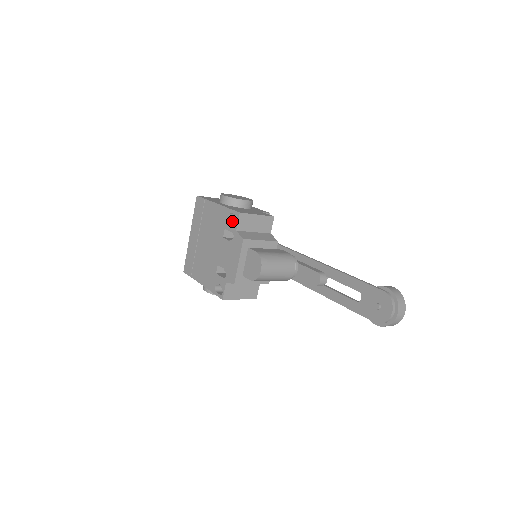
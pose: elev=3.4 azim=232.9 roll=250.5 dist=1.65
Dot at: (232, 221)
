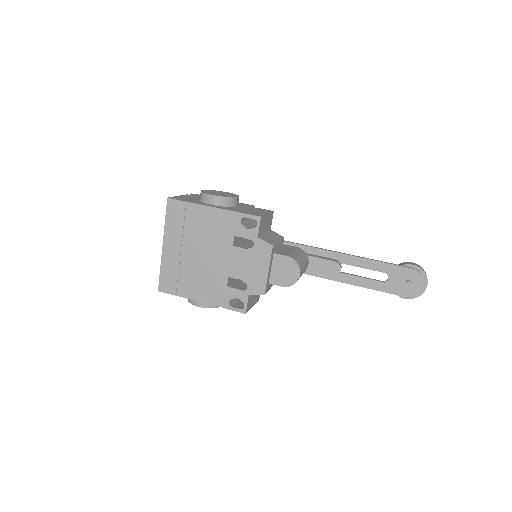
Dot at: (245, 226)
